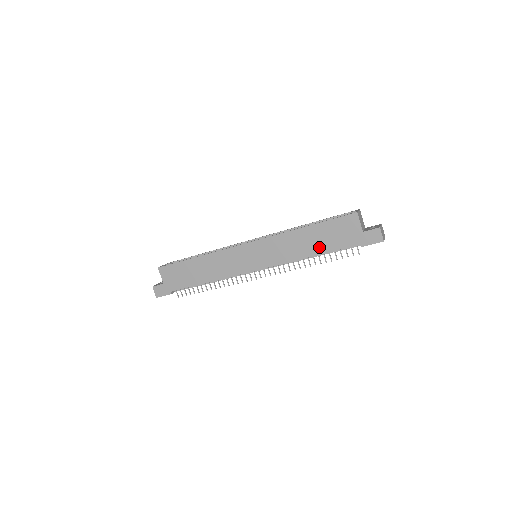
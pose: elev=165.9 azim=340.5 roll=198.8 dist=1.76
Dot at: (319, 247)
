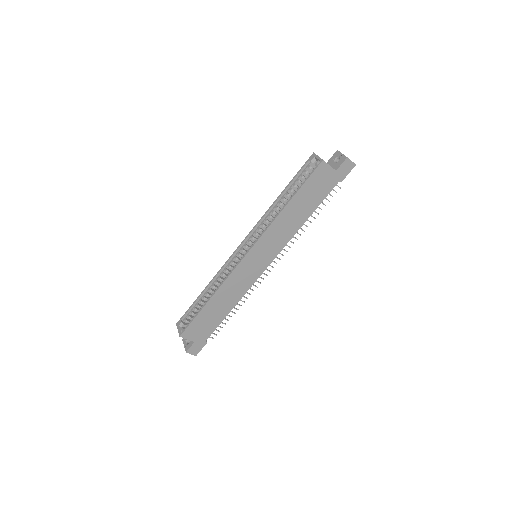
Dot at: (308, 209)
